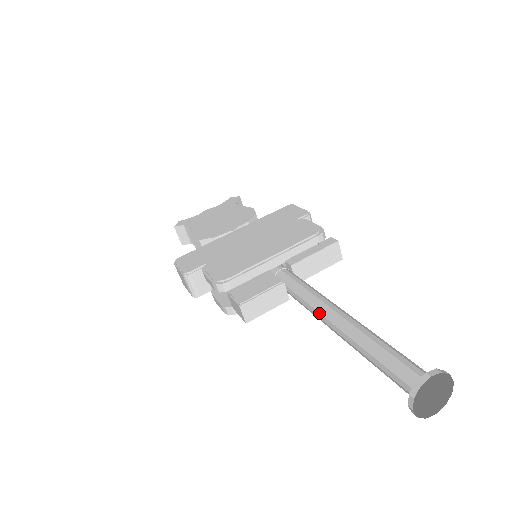
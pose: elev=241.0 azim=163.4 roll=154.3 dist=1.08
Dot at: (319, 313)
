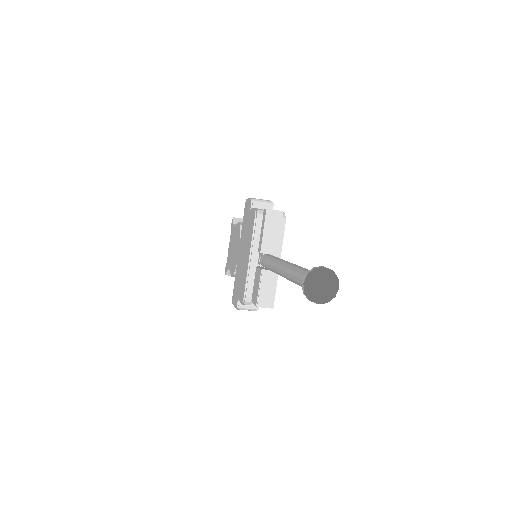
Dot at: occluded
